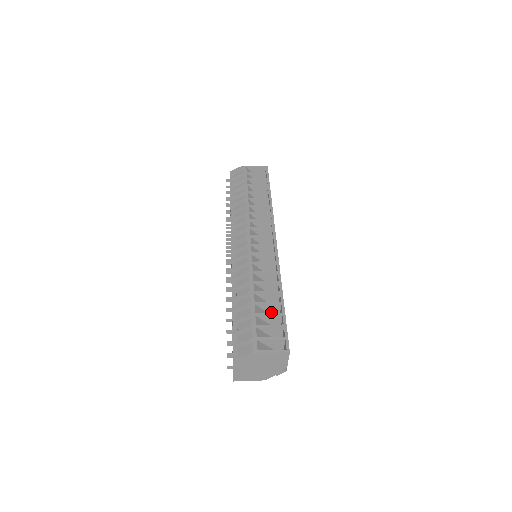
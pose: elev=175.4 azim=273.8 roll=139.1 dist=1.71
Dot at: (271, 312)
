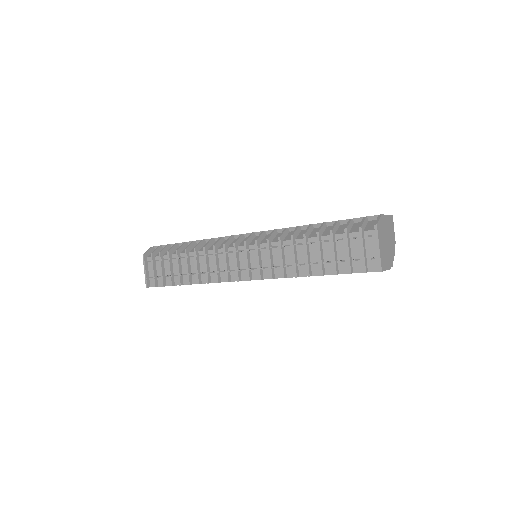
Dot at: occluded
